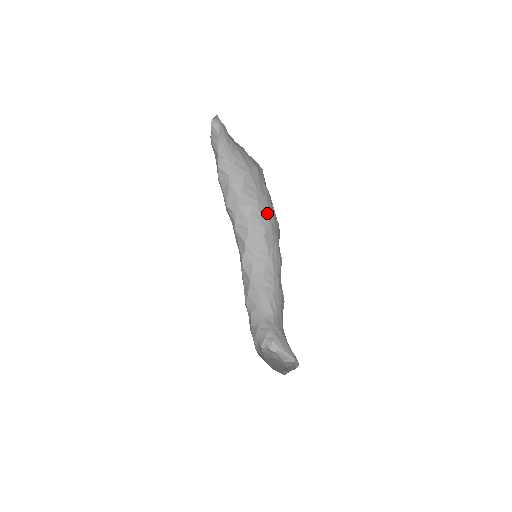
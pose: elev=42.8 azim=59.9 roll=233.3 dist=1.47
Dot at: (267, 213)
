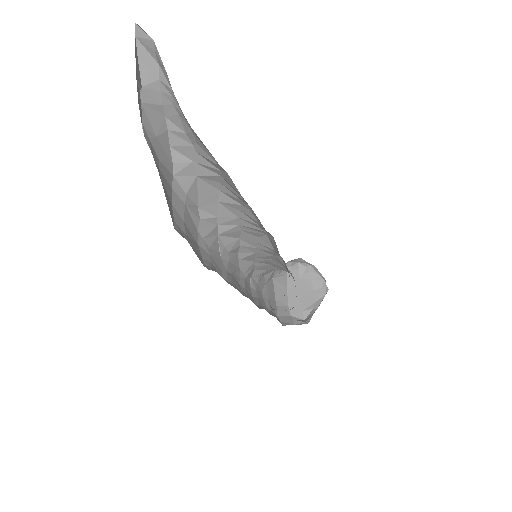
Dot at: occluded
